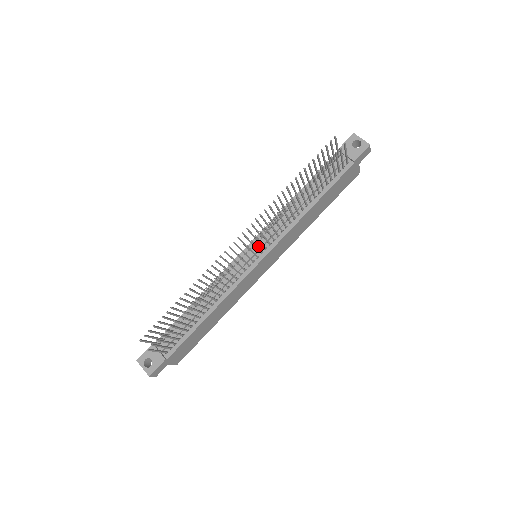
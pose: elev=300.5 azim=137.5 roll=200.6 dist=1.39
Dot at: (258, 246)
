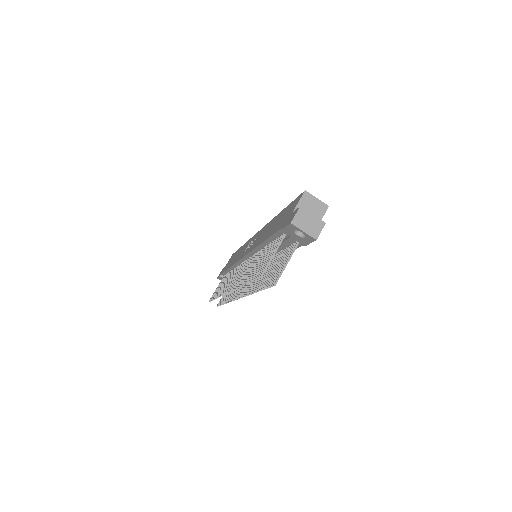
Dot at: occluded
